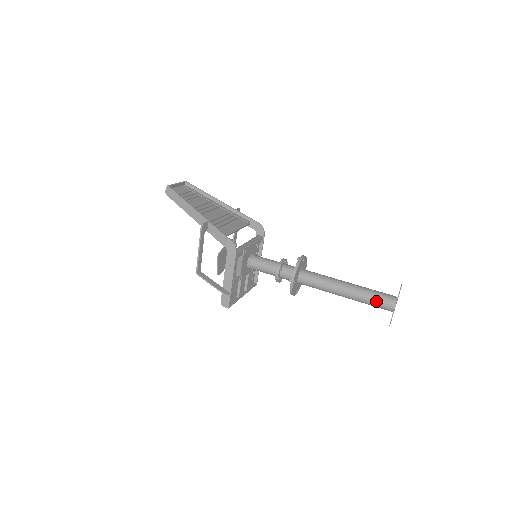
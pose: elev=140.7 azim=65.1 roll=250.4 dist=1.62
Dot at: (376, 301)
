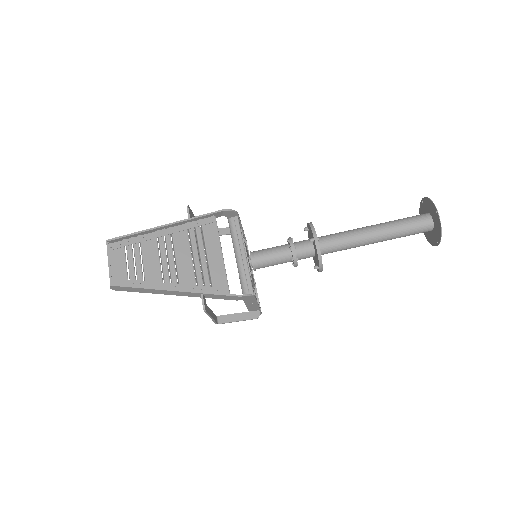
Dot at: (412, 234)
